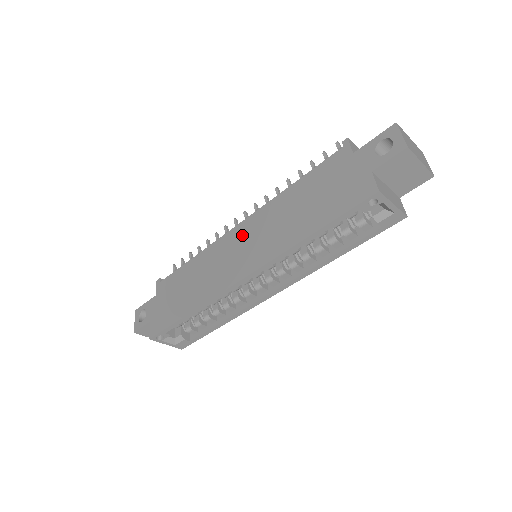
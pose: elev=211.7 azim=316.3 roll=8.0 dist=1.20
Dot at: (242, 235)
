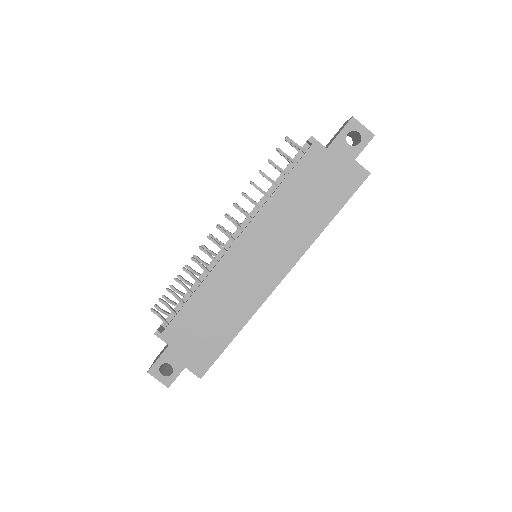
Dot at: (249, 249)
